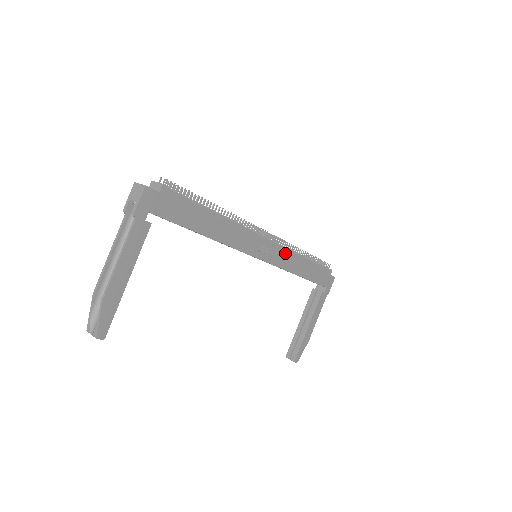
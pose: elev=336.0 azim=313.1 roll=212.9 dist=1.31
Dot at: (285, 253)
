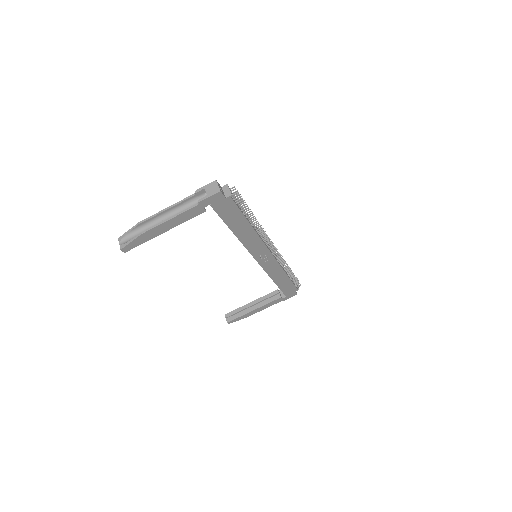
Dot at: (276, 266)
